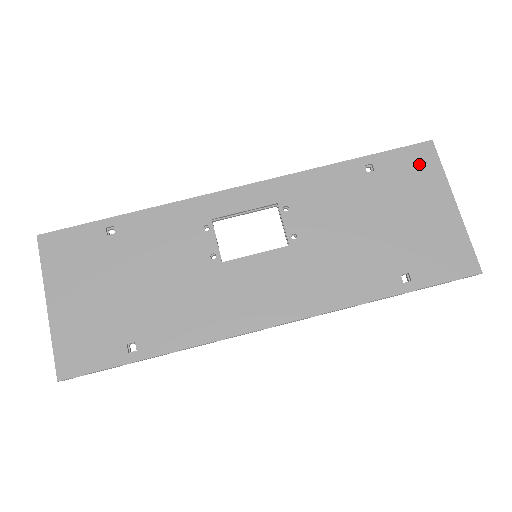
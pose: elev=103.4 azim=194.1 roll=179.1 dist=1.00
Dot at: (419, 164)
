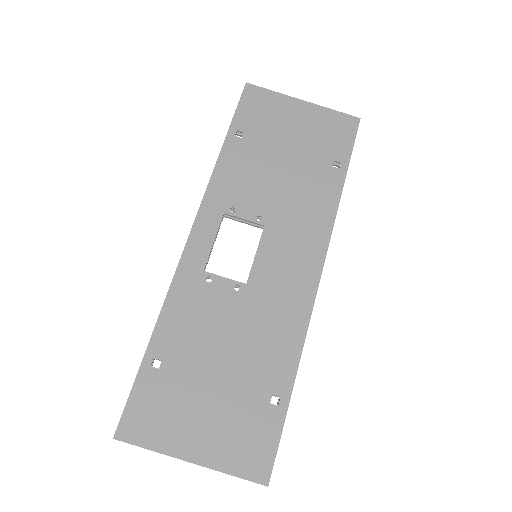
Dot at: (259, 102)
